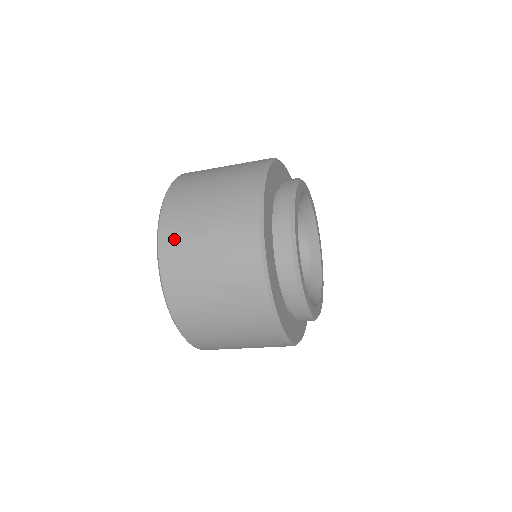
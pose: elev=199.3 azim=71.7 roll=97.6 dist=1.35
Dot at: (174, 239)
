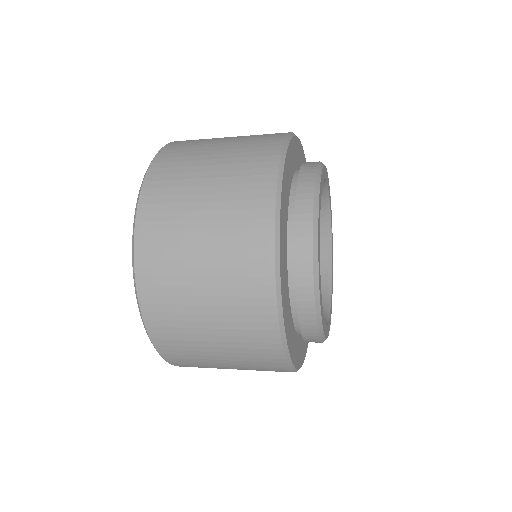
Dot at: (165, 179)
